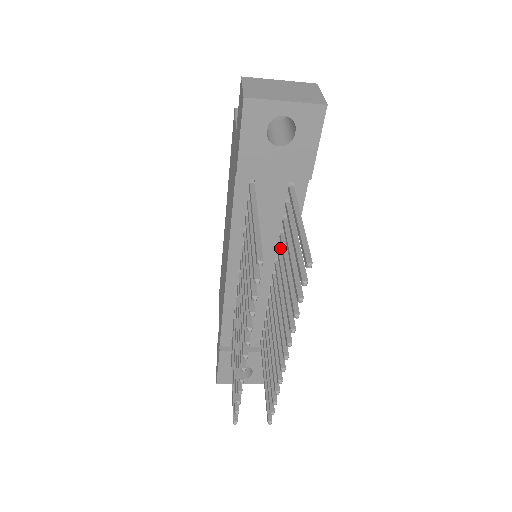
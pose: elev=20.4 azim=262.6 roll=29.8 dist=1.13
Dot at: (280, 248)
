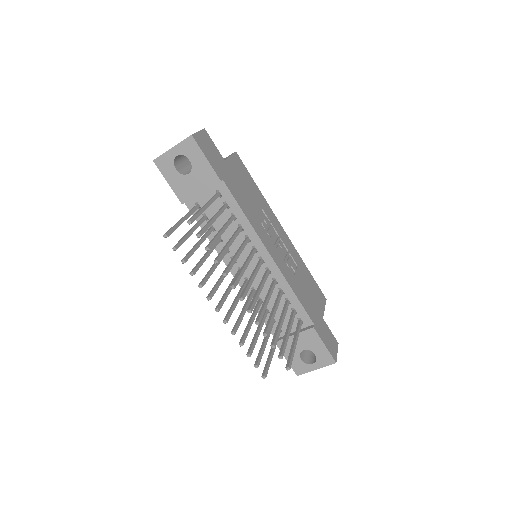
Dot at: (246, 238)
